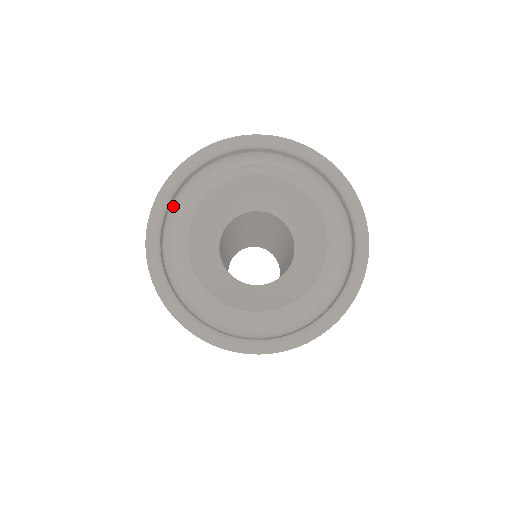
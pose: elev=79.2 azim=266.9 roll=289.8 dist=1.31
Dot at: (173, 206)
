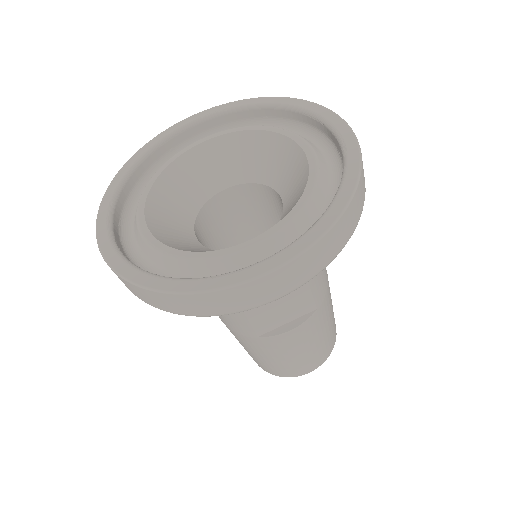
Dot at: (125, 214)
